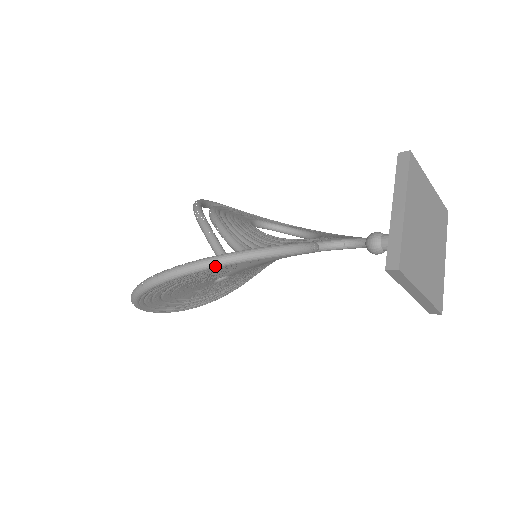
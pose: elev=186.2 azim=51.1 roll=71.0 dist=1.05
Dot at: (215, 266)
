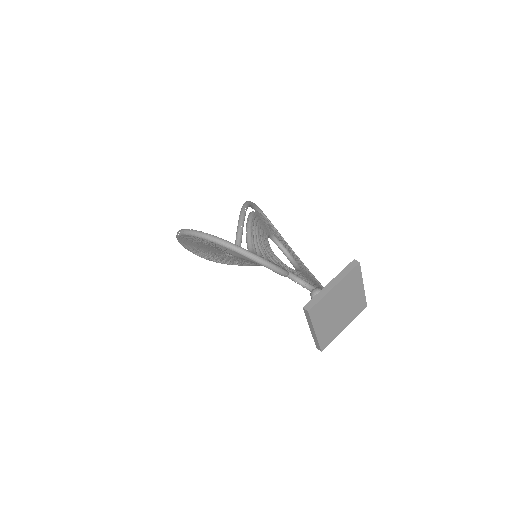
Dot at: (230, 248)
